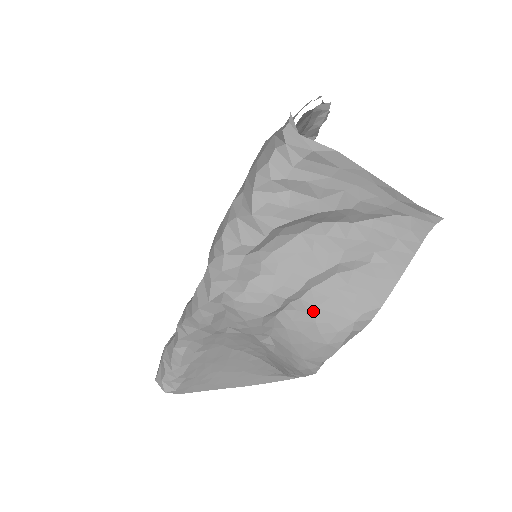
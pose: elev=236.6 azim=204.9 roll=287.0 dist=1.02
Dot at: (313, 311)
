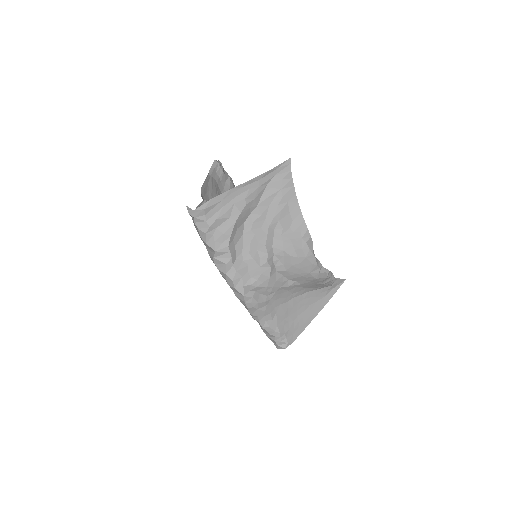
Dot at: (284, 253)
